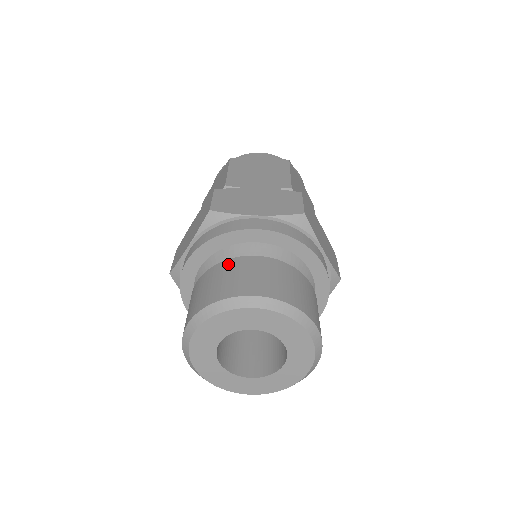
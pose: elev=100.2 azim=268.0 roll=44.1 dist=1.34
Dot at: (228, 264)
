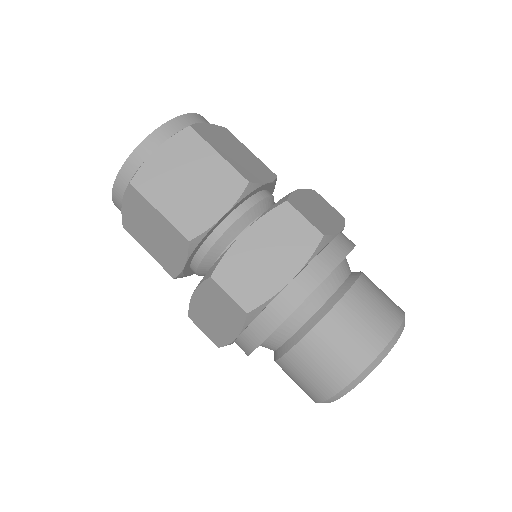
Dot at: (312, 342)
